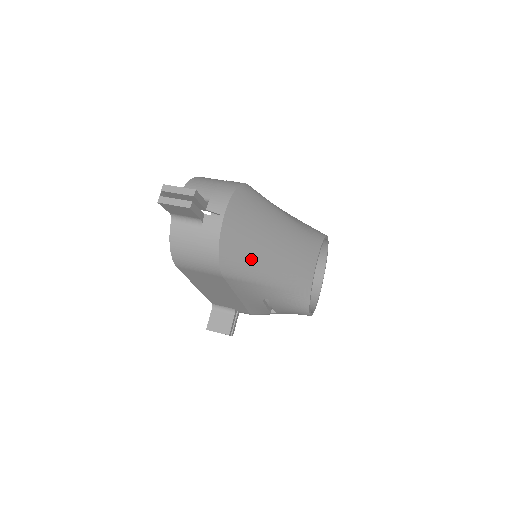
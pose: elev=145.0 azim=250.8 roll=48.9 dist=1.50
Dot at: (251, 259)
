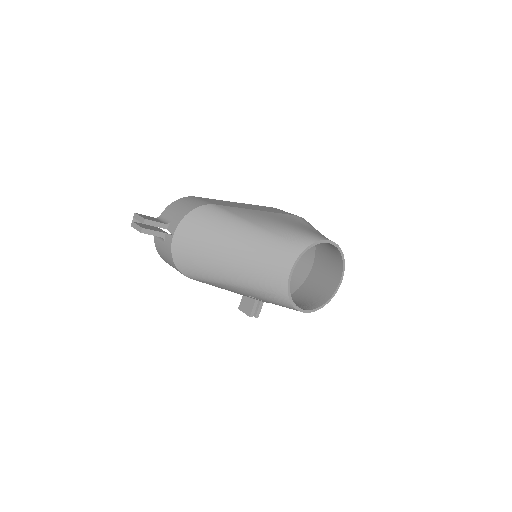
Dot at: (208, 267)
